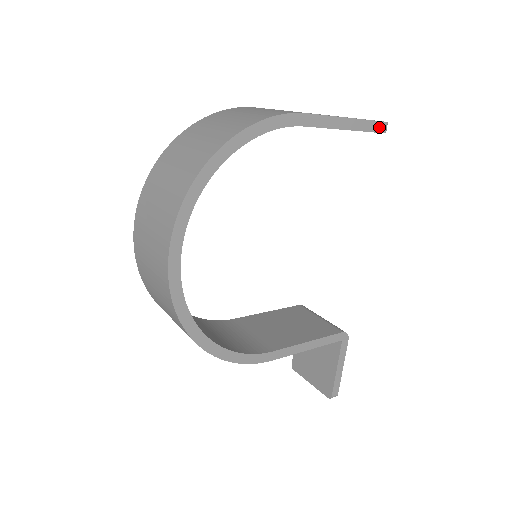
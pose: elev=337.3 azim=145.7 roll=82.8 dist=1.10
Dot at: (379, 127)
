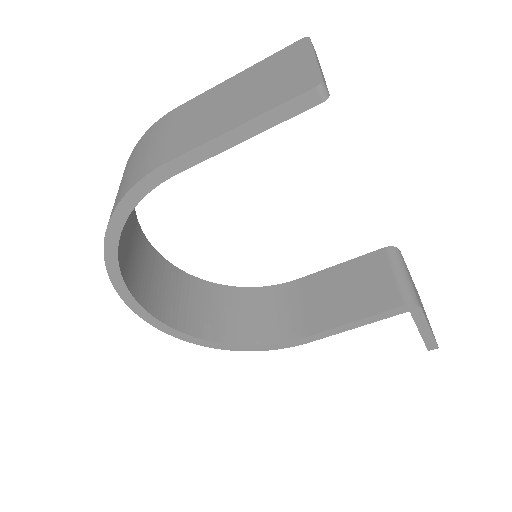
Dot at: (304, 102)
